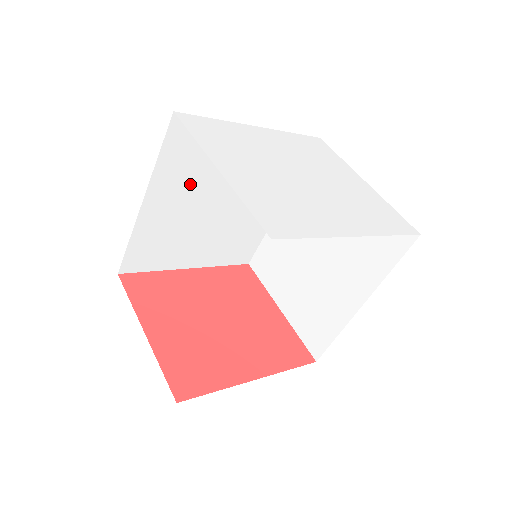
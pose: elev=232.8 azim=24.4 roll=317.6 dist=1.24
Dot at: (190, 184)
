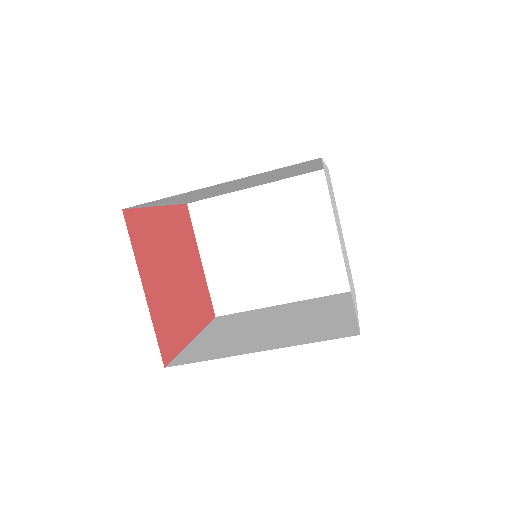
Dot at: (252, 179)
